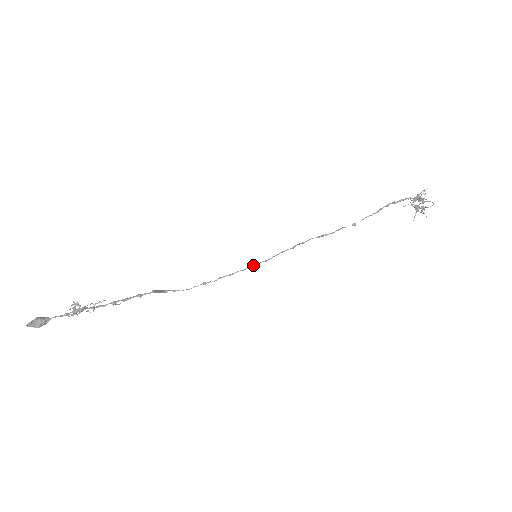
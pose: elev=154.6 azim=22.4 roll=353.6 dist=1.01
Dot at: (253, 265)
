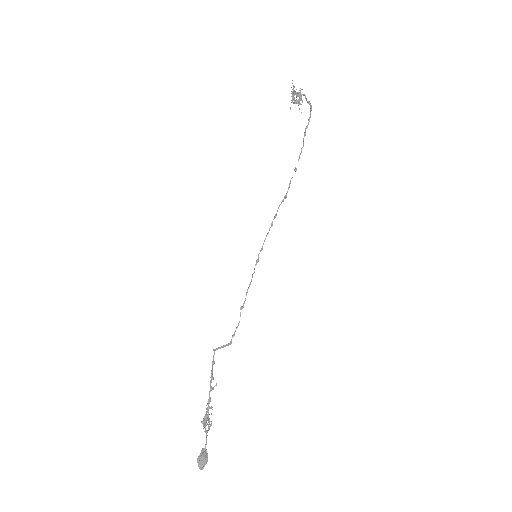
Dot at: (257, 262)
